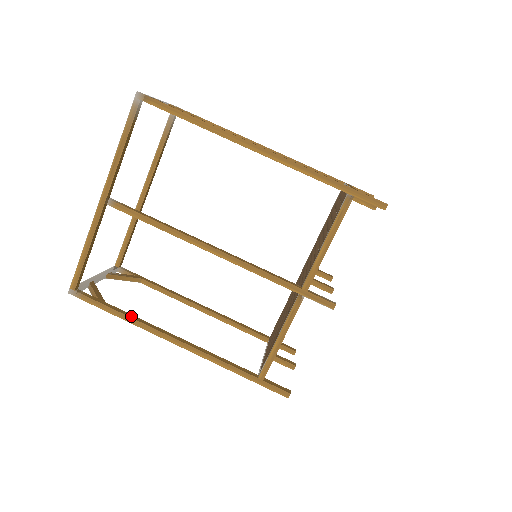
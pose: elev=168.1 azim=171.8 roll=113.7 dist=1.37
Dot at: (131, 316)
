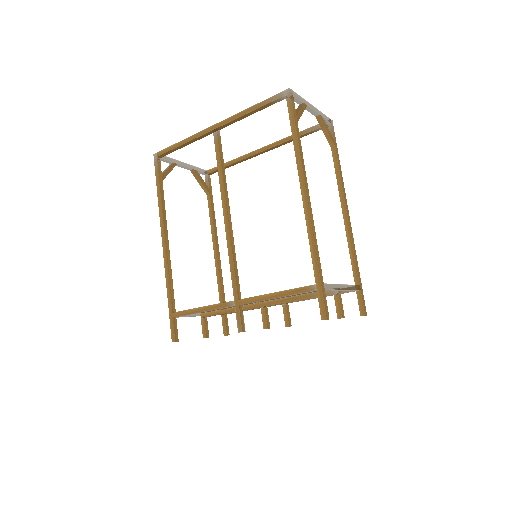
Dot at: (163, 203)
